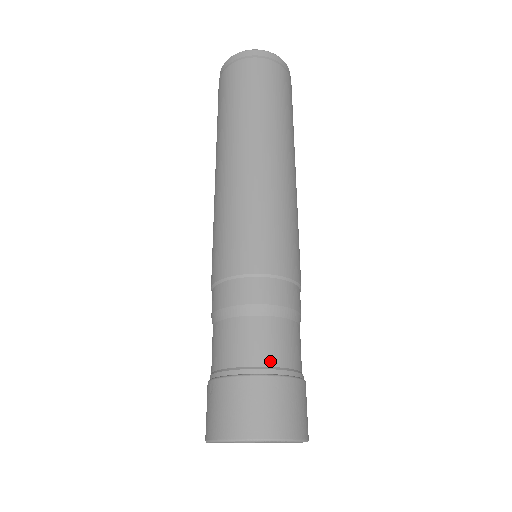
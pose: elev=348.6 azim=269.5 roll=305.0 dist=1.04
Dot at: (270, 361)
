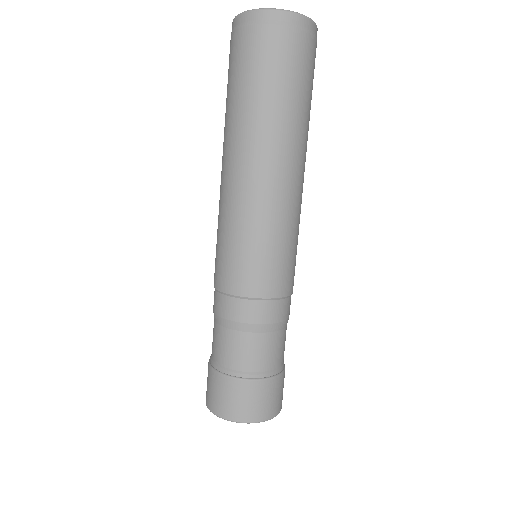
Dot at: (240, 367)
